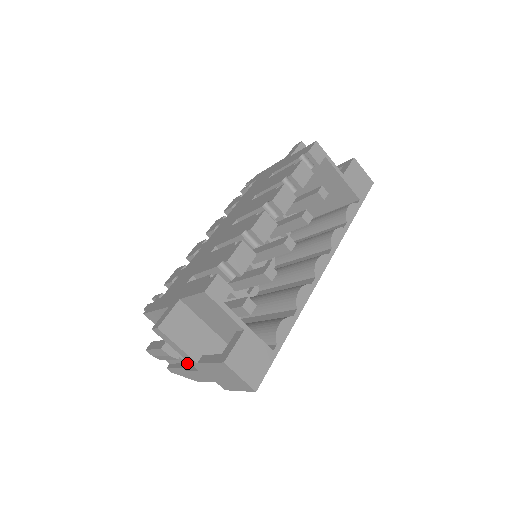
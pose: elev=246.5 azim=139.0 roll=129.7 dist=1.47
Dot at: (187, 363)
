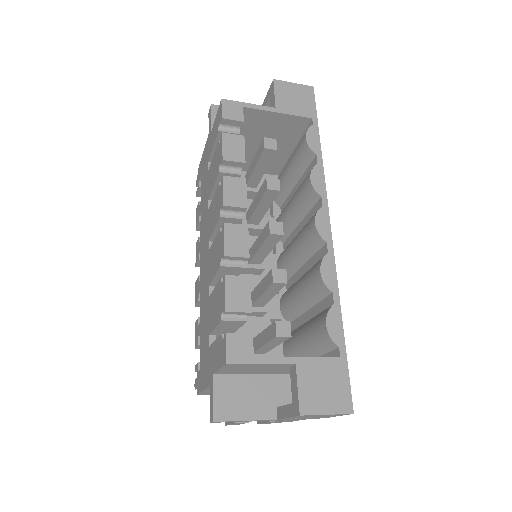
Dot at: occluded
